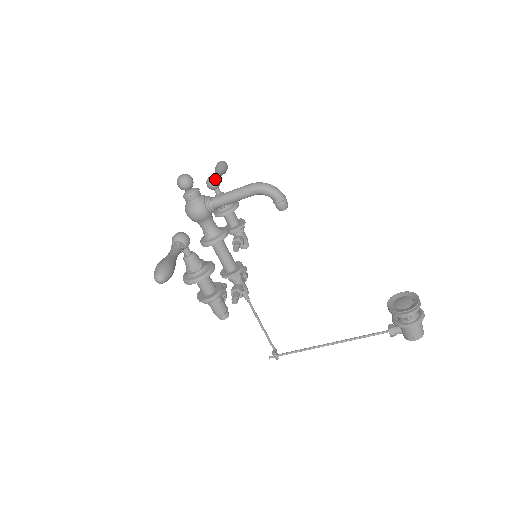
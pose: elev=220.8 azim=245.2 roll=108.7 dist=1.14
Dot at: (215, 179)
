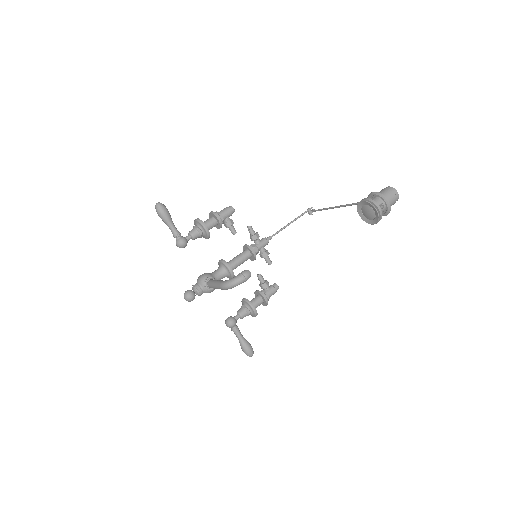
Dot at: (182, 246)
